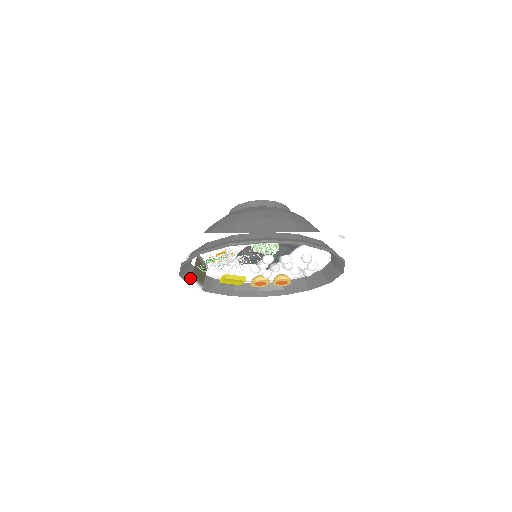
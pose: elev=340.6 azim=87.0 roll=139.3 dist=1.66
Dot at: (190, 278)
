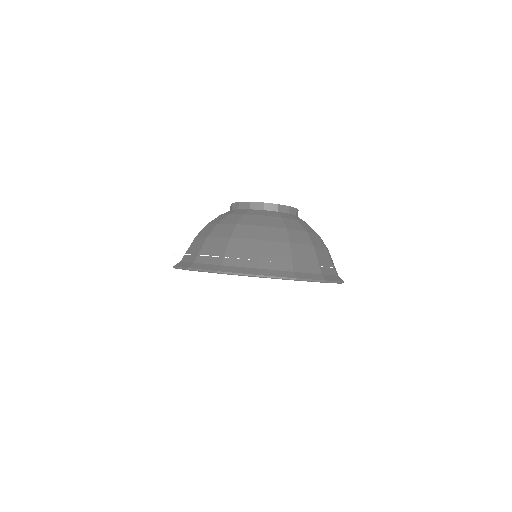
Dot at: occluded
